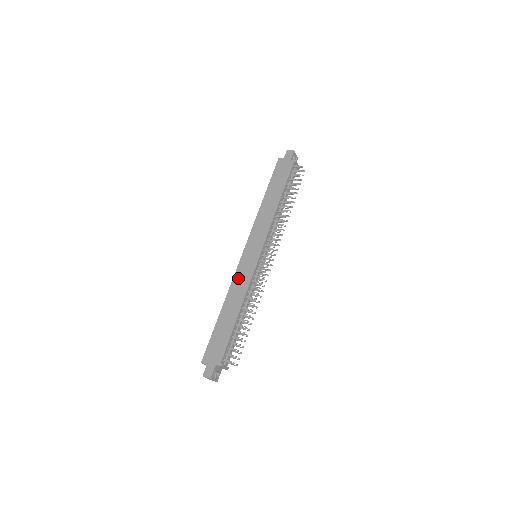
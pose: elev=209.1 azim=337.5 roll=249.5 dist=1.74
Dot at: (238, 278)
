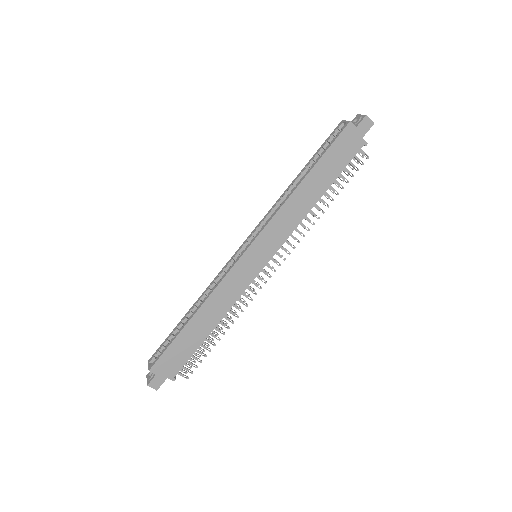
Dot at: (227, 285)
